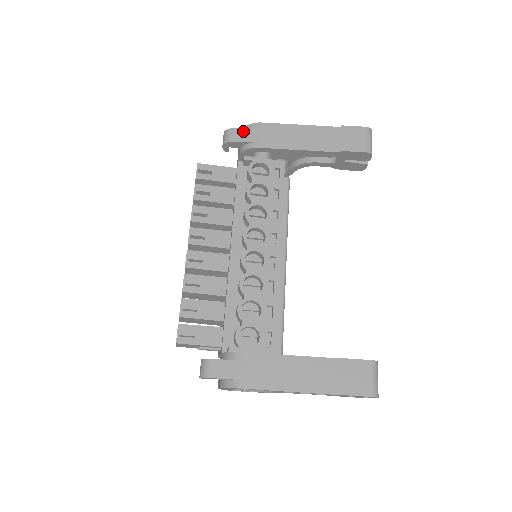
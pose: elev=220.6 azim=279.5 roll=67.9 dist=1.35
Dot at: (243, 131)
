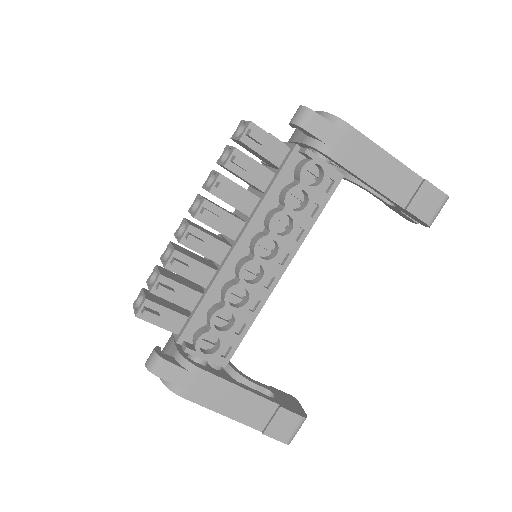
Dot at: (324, 123)
